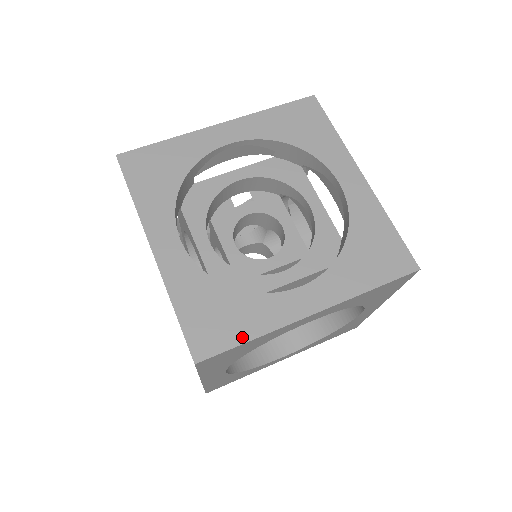
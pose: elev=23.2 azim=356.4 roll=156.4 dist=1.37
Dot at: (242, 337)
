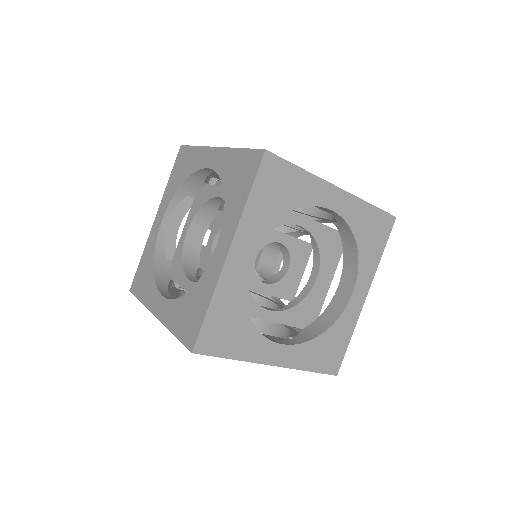
Dot at: (204, 311)
